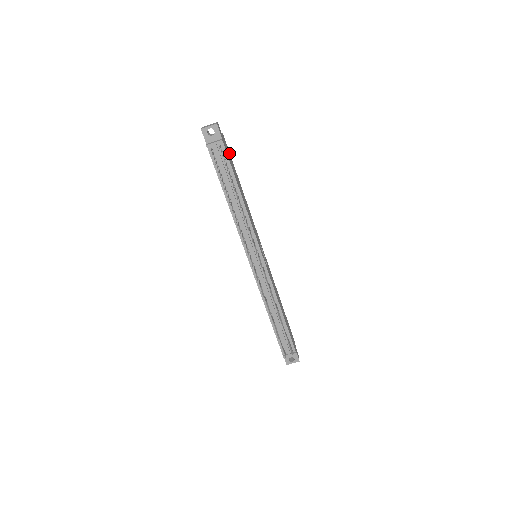
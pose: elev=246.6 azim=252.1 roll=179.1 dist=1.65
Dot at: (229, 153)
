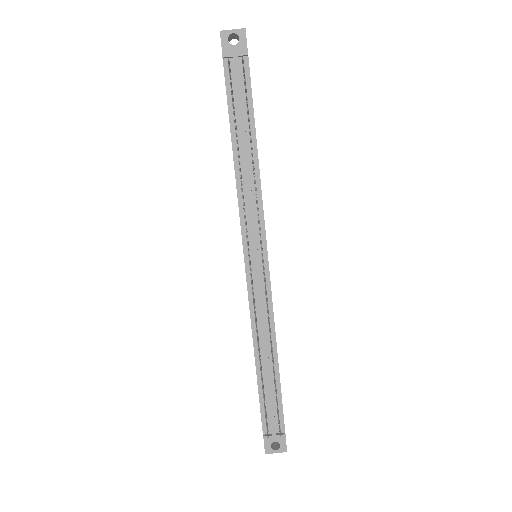
Dot at: occluded
